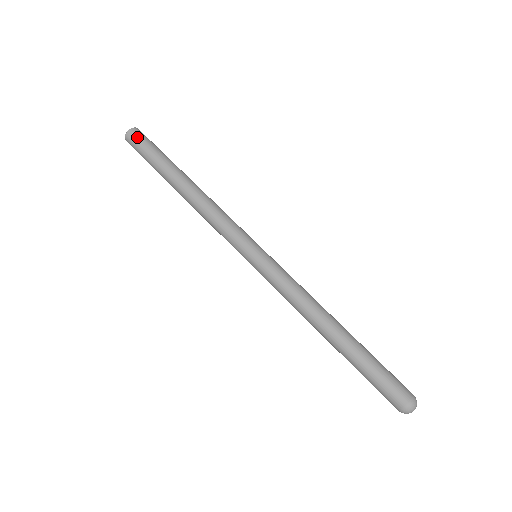
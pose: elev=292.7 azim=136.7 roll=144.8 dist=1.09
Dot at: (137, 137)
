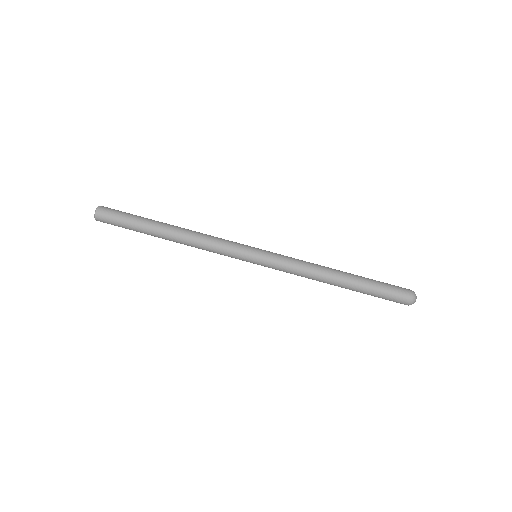
Dot at: (105, 220)
